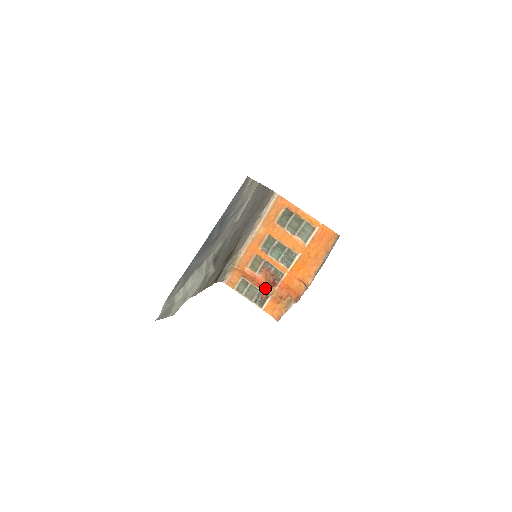
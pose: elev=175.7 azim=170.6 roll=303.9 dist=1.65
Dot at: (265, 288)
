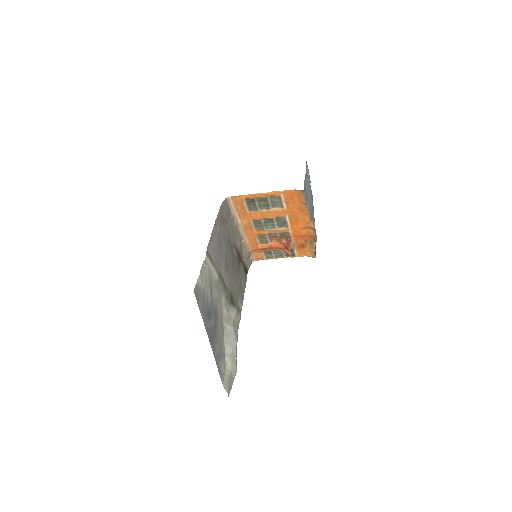
Dot at: (285, 249)
